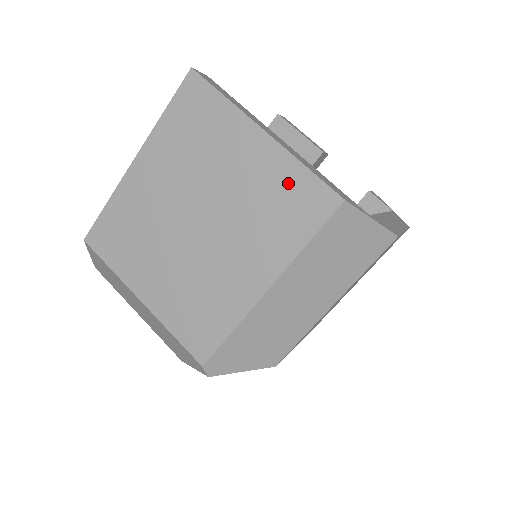
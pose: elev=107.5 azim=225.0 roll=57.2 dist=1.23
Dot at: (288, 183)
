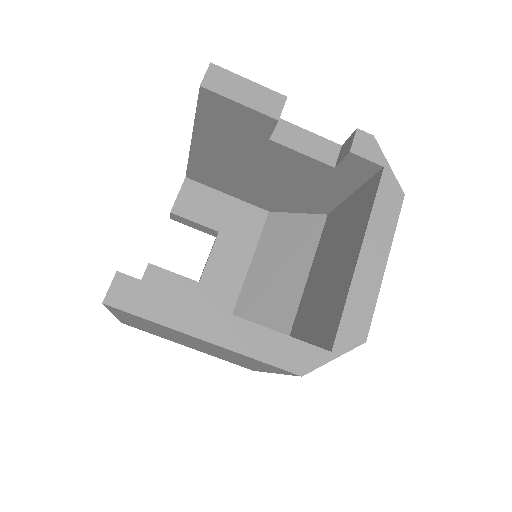
Dot at: (249, 359)
